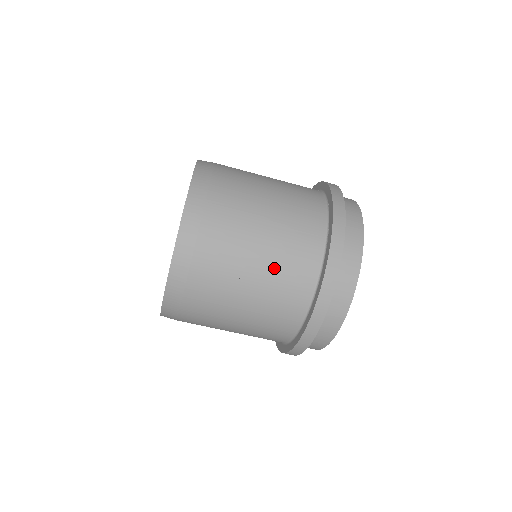
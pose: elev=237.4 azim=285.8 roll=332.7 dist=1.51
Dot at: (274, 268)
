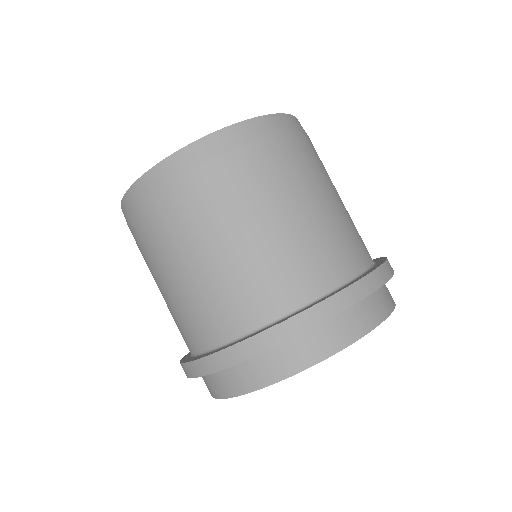
Dot at: (203, 287)
